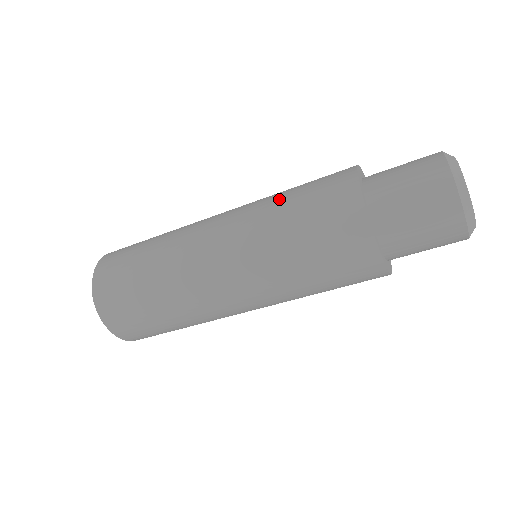
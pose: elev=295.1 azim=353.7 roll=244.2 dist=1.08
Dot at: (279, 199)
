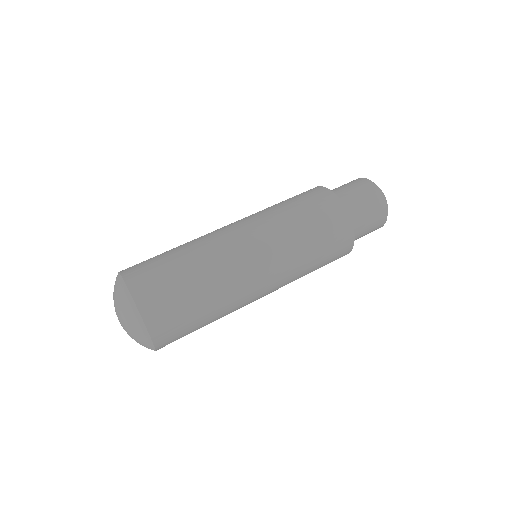
Dot at: (290, 216)
